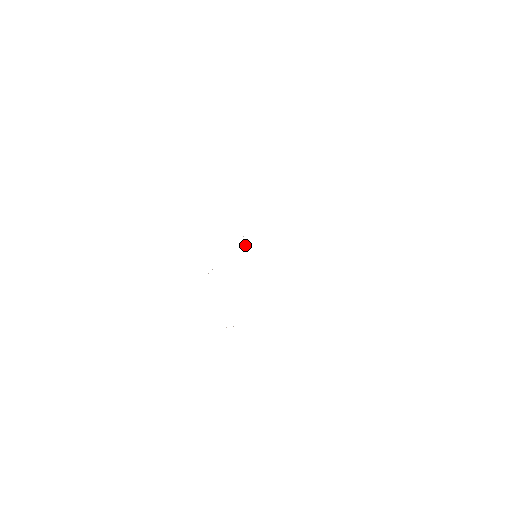
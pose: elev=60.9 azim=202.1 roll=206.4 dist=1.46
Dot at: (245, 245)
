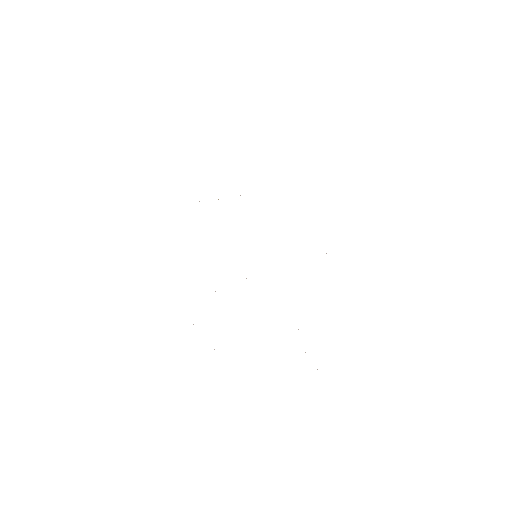
Dot at: occluded
